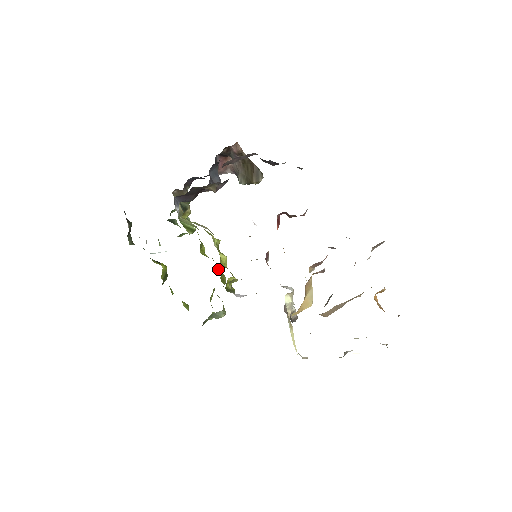
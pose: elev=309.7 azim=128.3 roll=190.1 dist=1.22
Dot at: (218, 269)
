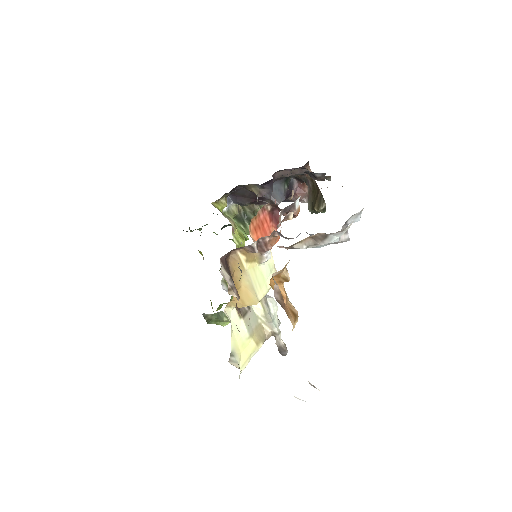
Dot at: occluded
